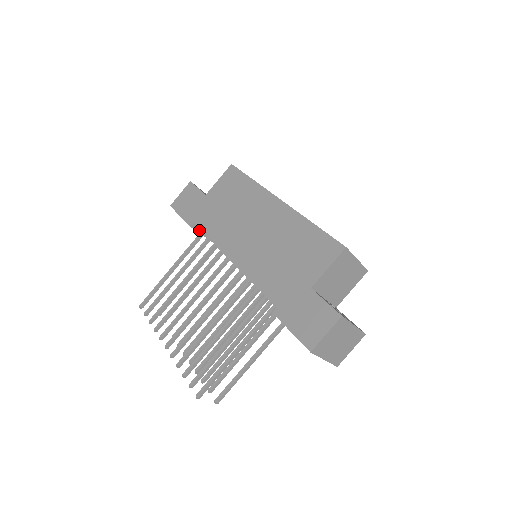
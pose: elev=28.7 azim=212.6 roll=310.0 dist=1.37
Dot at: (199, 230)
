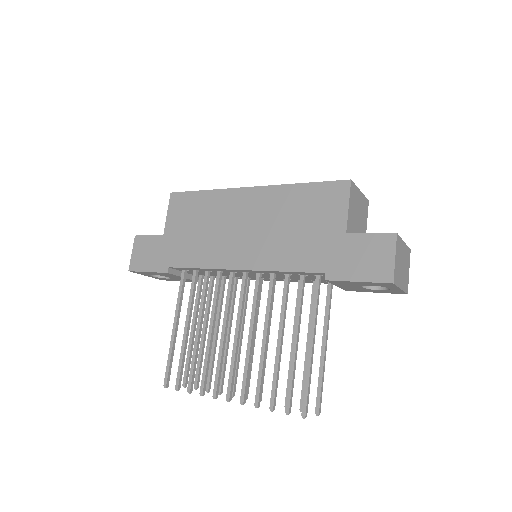
Dot at: (177, 273)
